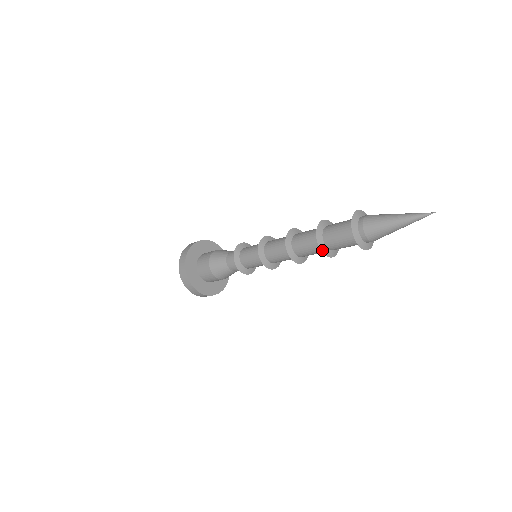
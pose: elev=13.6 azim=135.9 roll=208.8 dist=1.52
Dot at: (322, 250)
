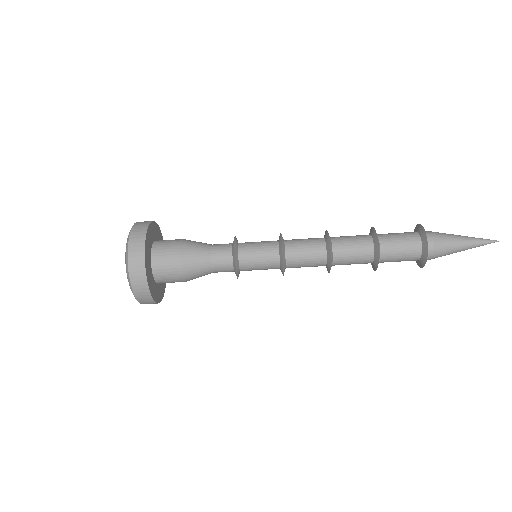
Dot at: (377, 236)
